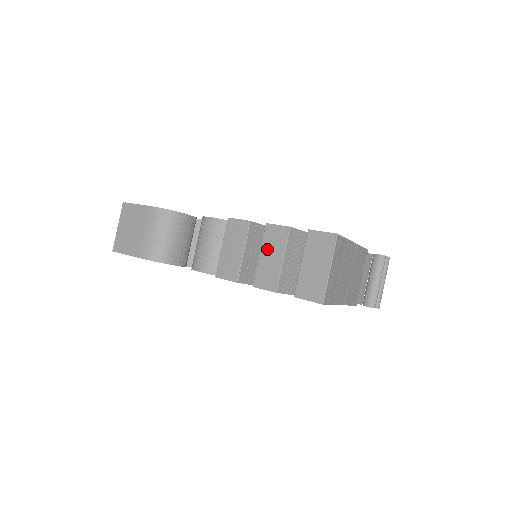
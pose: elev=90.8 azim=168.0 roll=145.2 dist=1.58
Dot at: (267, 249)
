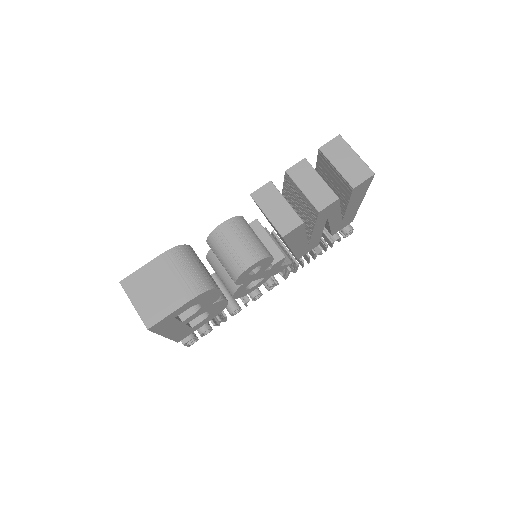
Dot at: (303, 183)
